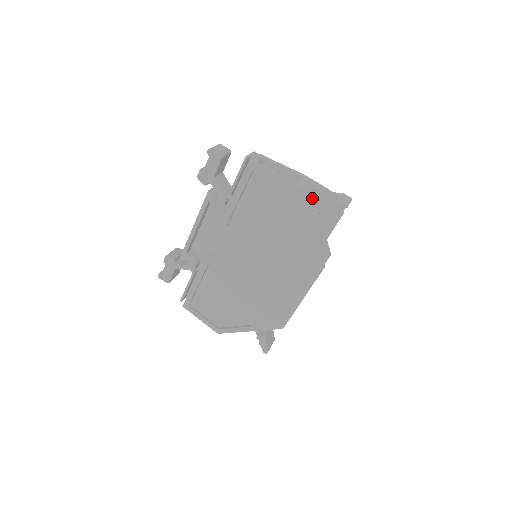
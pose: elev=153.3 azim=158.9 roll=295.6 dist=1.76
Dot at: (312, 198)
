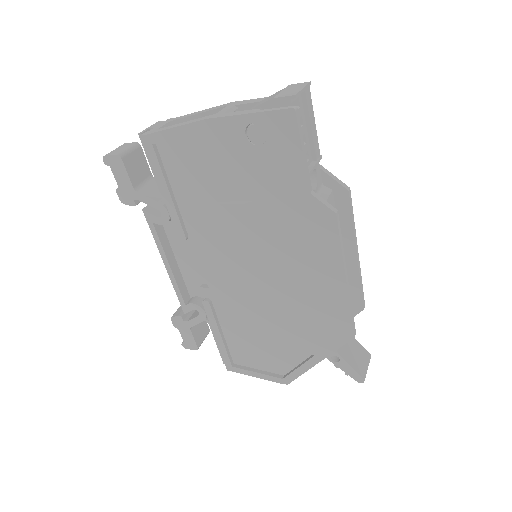
Dot at: (239, 122)
